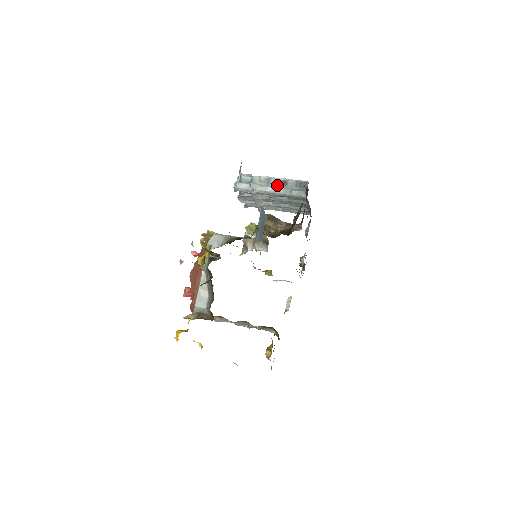
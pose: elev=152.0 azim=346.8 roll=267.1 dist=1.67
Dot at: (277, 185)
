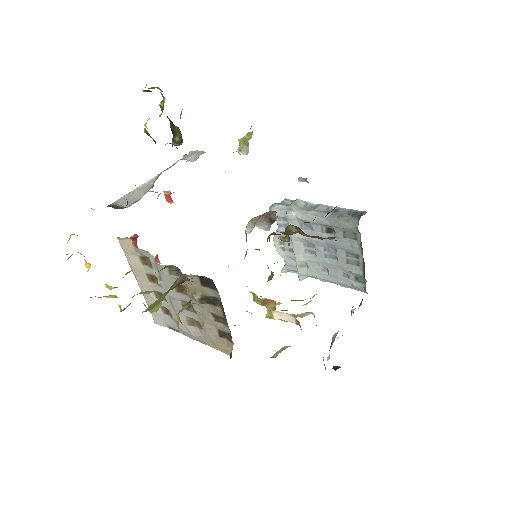
Dot at: (324, 211)
